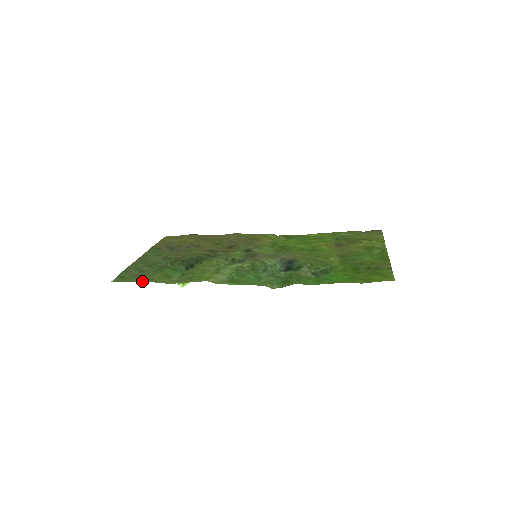
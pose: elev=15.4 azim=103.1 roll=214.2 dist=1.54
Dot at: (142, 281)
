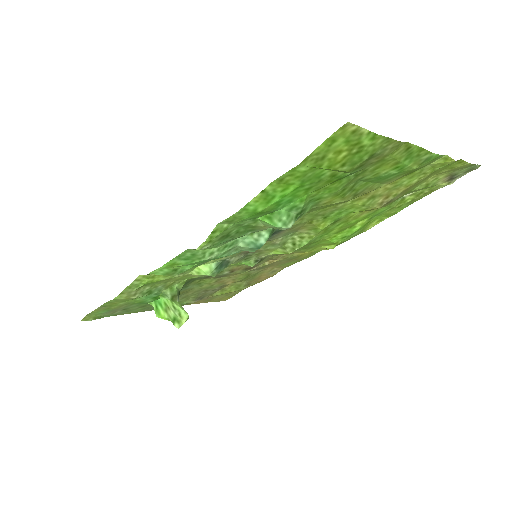
Dot at: (100, 308)
